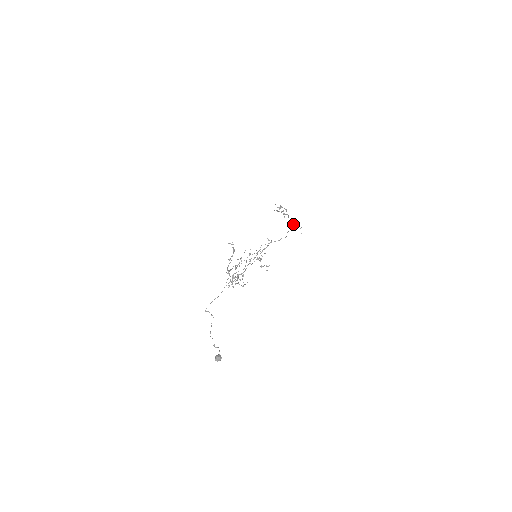
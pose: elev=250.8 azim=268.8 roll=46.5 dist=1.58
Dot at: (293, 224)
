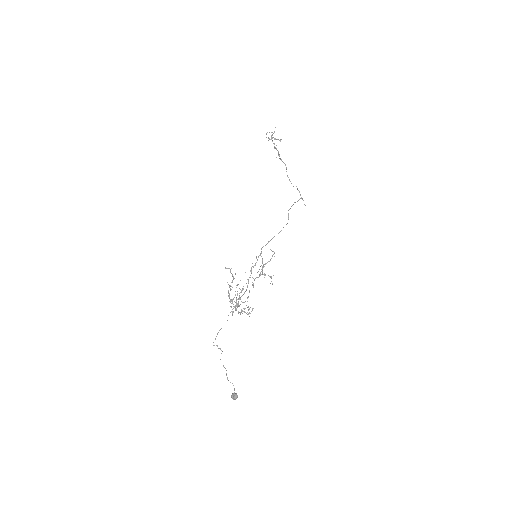
Dot at: (293, 186)
